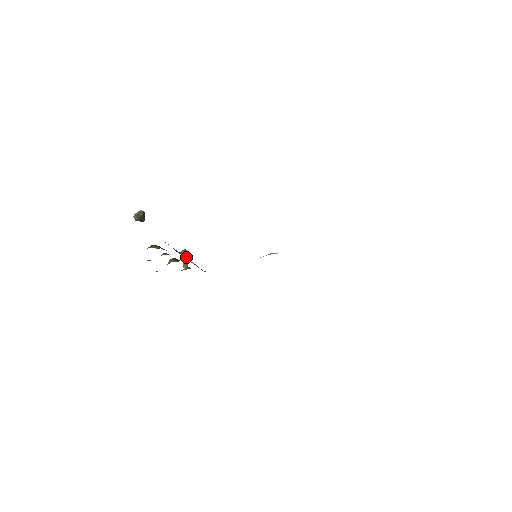
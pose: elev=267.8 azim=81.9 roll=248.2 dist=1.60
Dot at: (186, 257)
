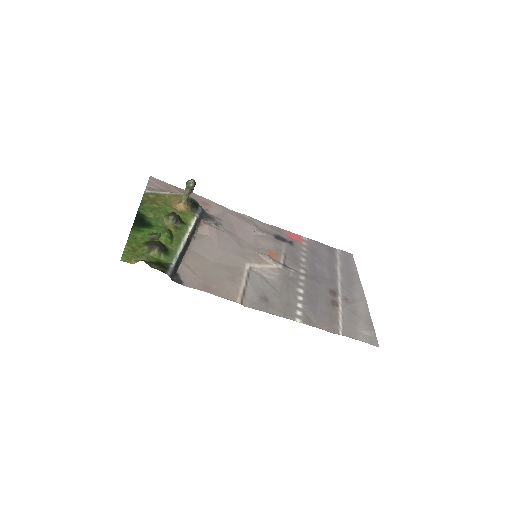
Dot at: (190, 190)
